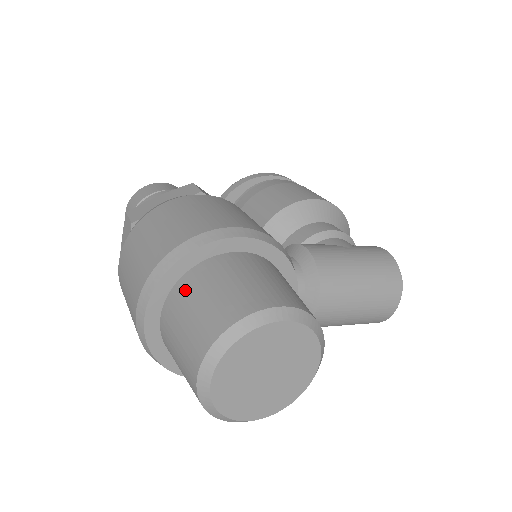
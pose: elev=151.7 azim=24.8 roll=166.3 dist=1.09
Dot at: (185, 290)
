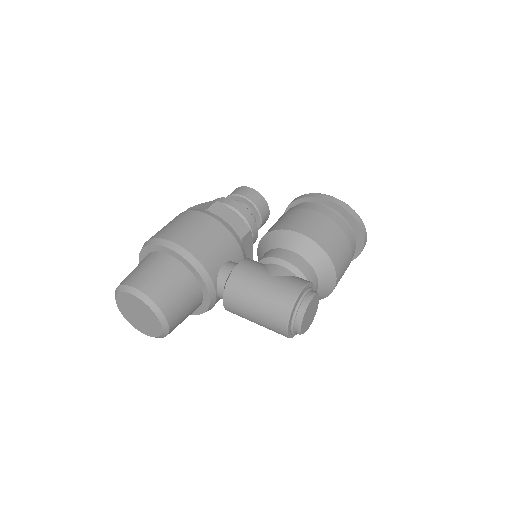
Dot at: occluded
